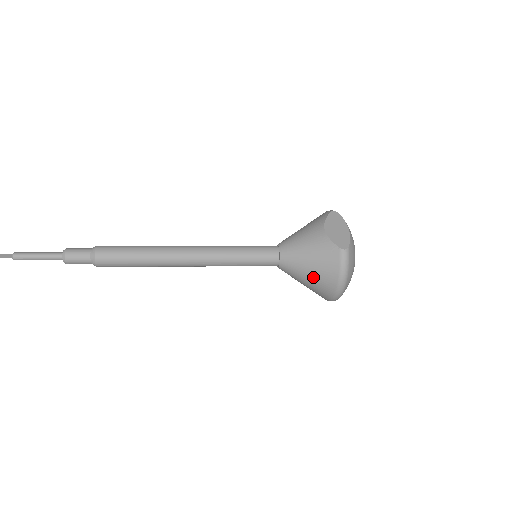
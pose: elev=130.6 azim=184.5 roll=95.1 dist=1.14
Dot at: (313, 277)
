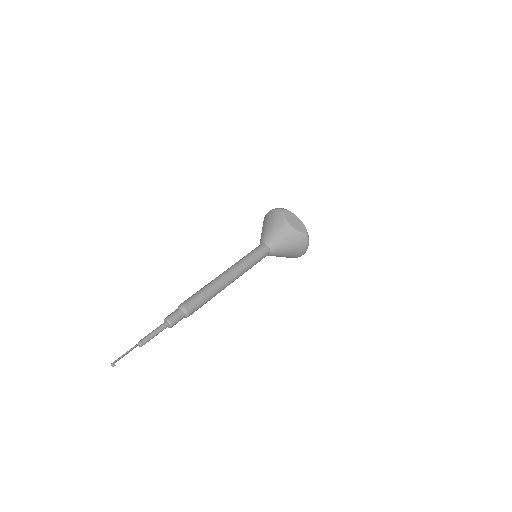
Dot at: (291, 253)
